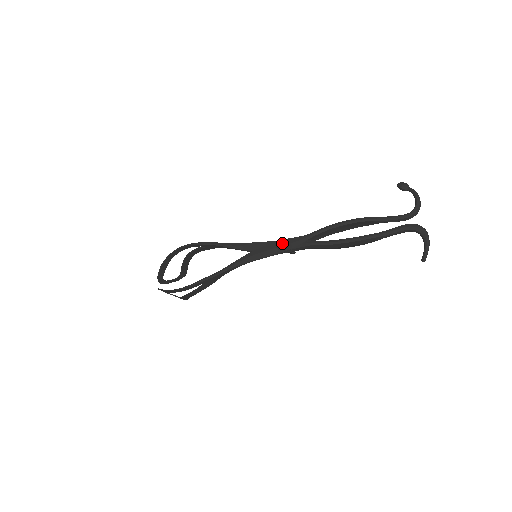
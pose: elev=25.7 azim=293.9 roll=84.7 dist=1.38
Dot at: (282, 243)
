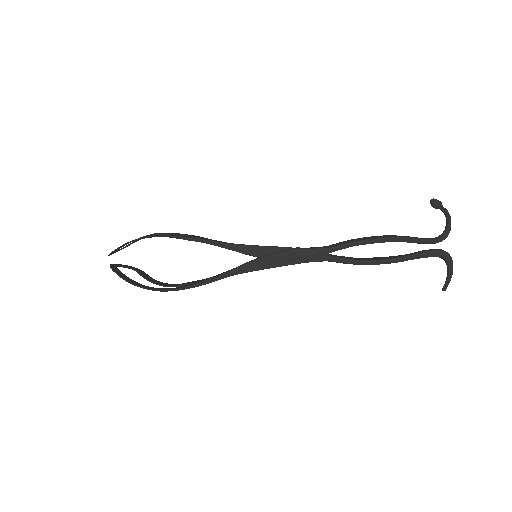
Dot at: (296, 254)
